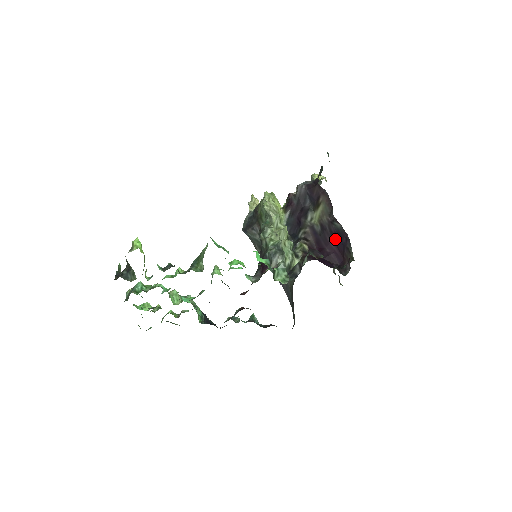
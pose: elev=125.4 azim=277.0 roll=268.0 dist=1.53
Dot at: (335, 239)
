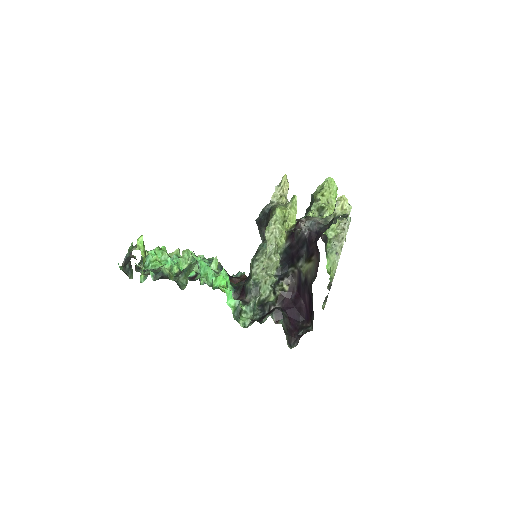
Dot at: (309, 300)
